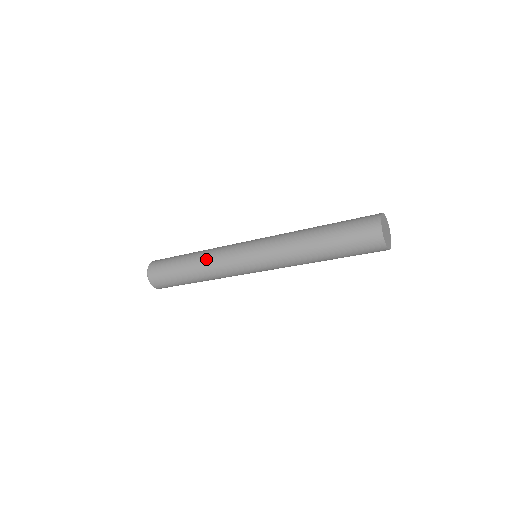
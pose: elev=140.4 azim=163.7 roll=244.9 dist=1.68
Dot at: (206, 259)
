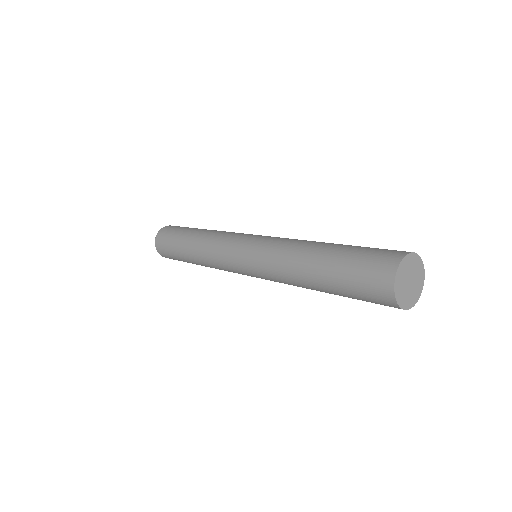
Dot at: (202, 255)
